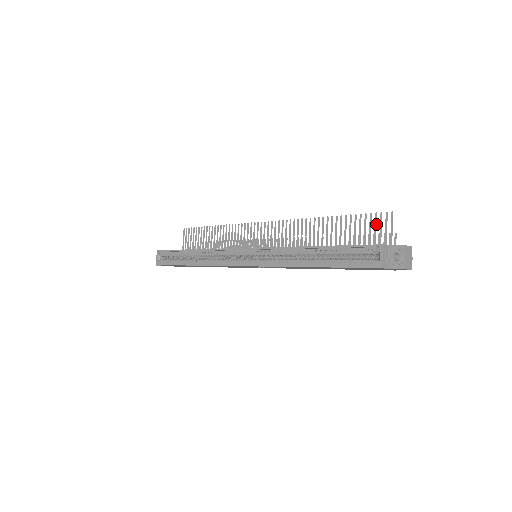
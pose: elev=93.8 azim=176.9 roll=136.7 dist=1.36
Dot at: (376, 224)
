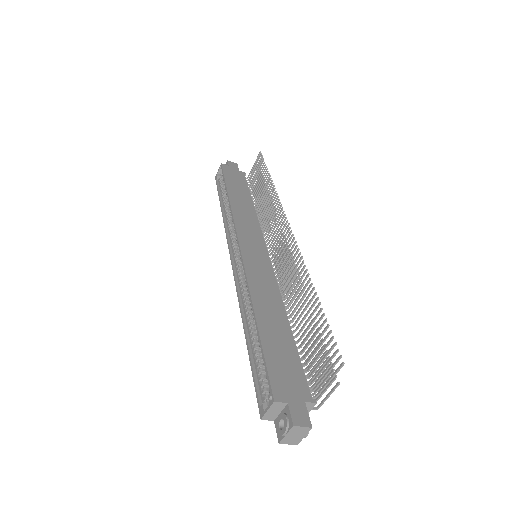
Dot at: (328, 354)
